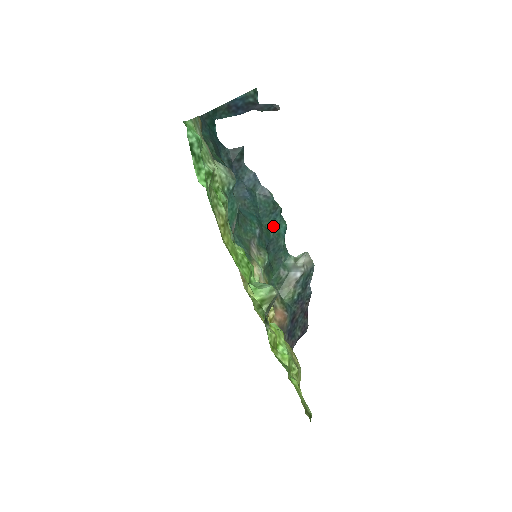
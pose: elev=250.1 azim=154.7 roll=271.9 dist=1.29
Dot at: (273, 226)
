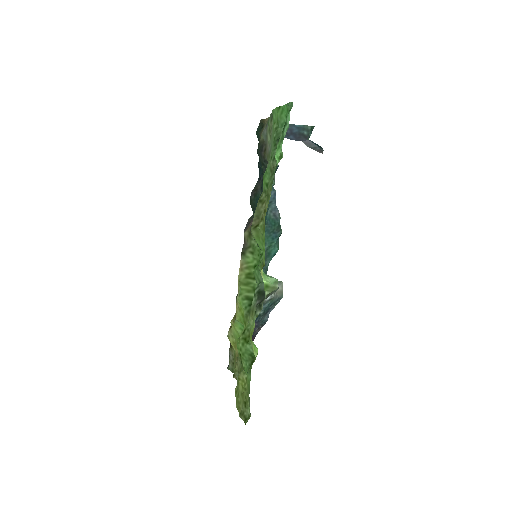
Dot at: (269, 244)
